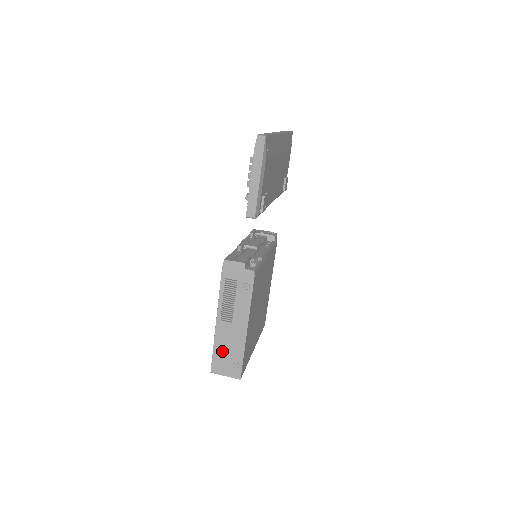
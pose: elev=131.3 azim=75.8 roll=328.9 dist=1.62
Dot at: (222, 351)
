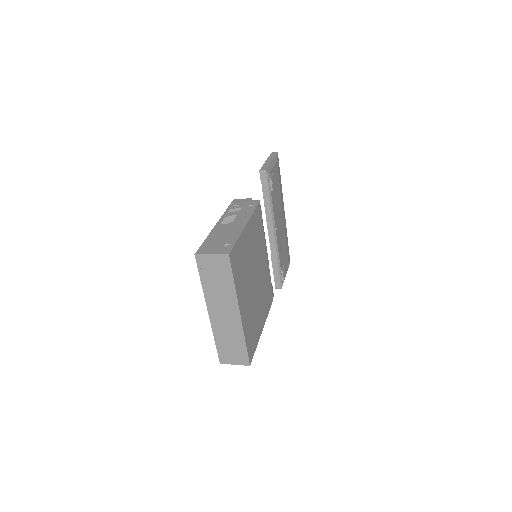
Dot at: (214, 239)
